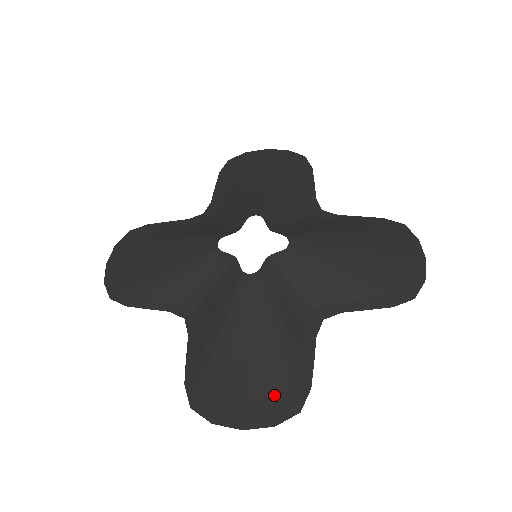
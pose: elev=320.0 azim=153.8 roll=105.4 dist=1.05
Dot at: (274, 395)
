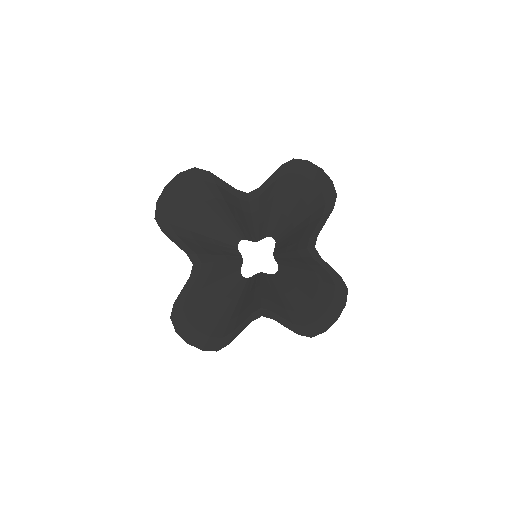
Dot at: (334, 297)
